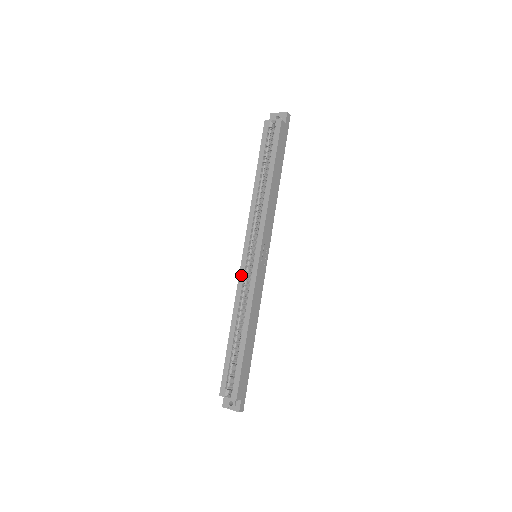
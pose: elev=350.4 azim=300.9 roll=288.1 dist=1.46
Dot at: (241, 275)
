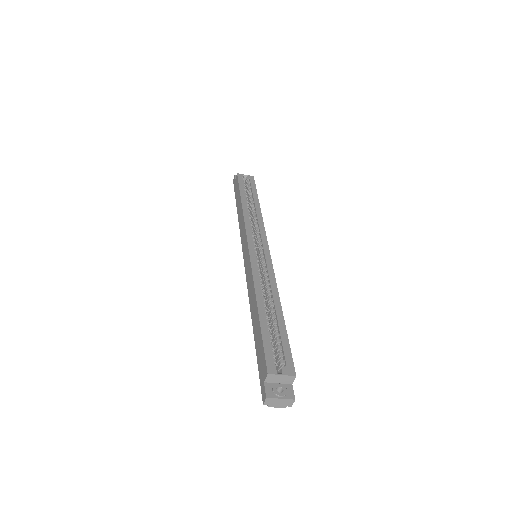
Dot at: (253, 261)
